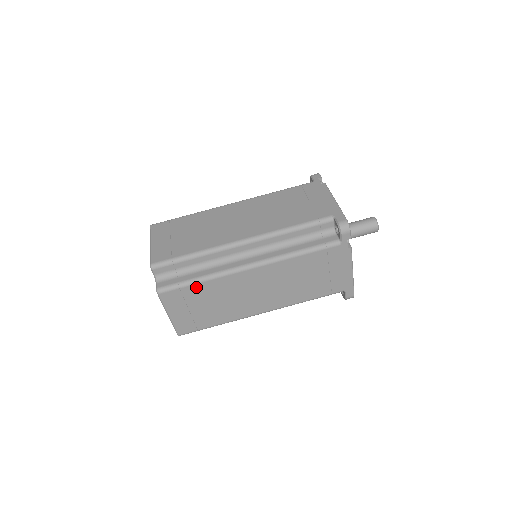
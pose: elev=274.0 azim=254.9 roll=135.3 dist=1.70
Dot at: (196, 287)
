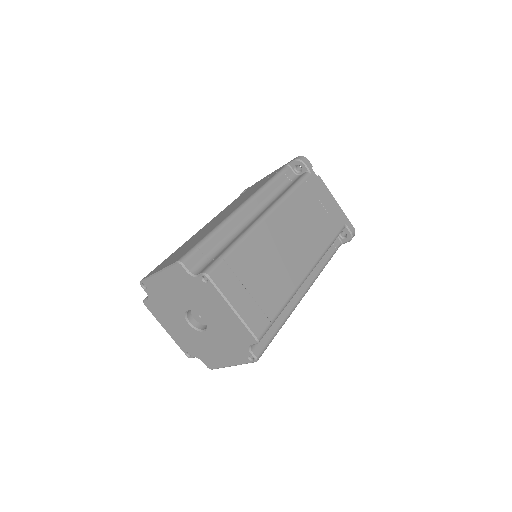
Dot at: (237, 254)
